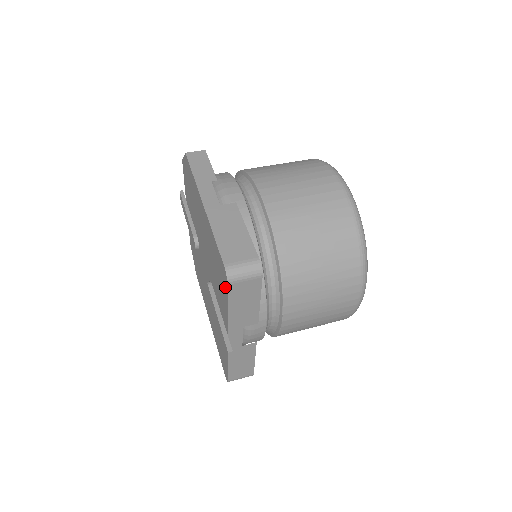
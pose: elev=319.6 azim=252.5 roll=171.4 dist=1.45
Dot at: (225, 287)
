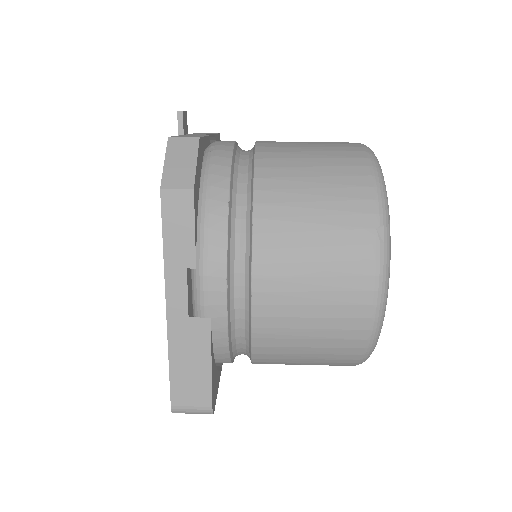
Dot at: occluded
